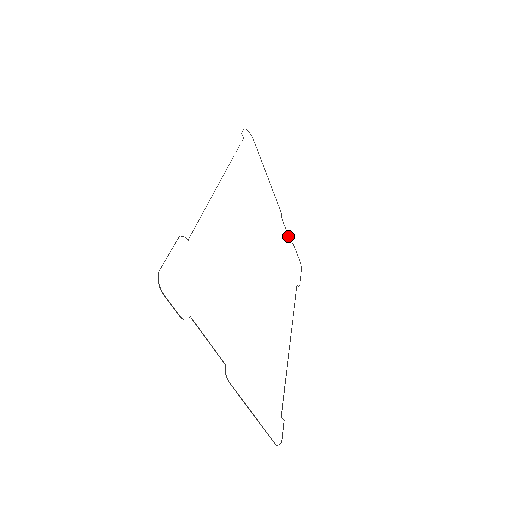
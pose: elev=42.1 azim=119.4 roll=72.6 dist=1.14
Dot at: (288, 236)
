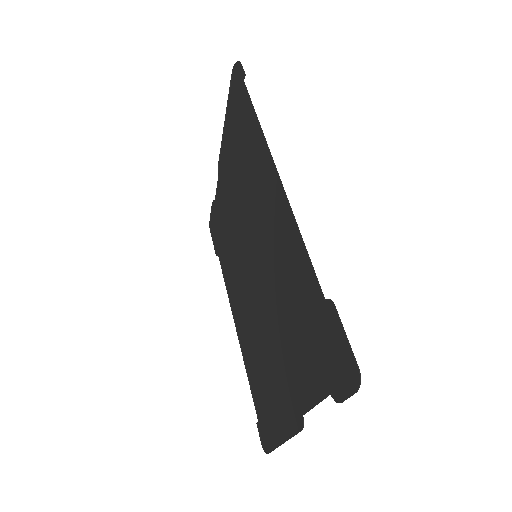
Dot at: (216, 195)
